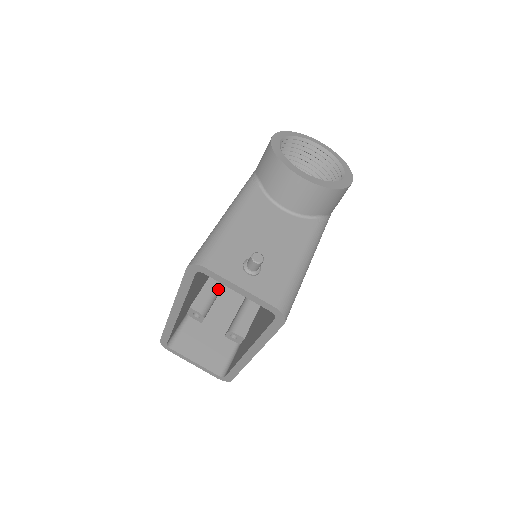
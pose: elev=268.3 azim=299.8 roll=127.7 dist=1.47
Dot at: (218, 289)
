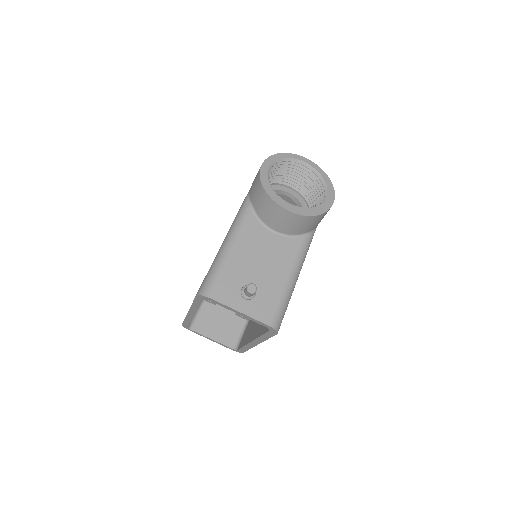
Dot at: occluded
